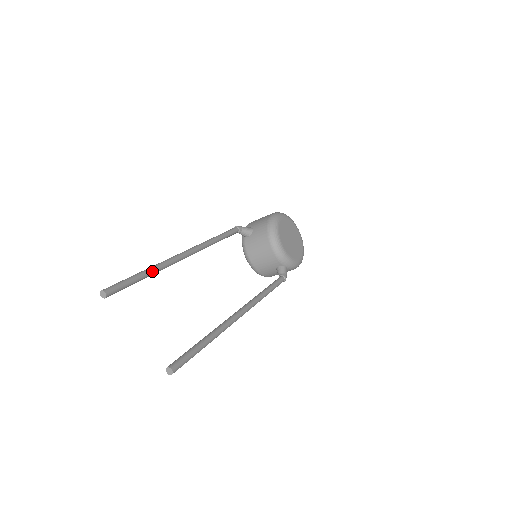
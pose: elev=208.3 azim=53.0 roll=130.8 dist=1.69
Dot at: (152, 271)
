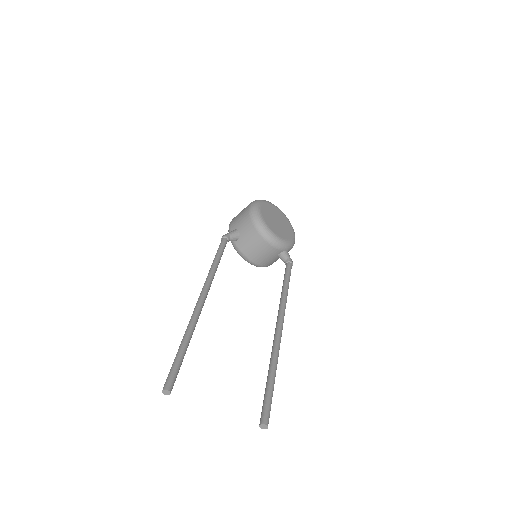
Dot at: (189, 338)
